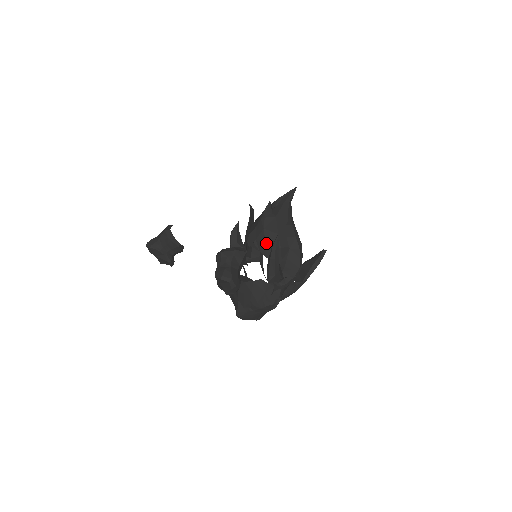
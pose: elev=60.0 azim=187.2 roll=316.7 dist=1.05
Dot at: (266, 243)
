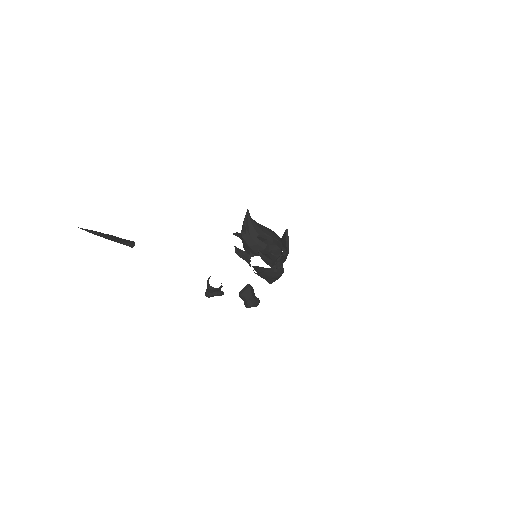
Dot at: (256, 252)
